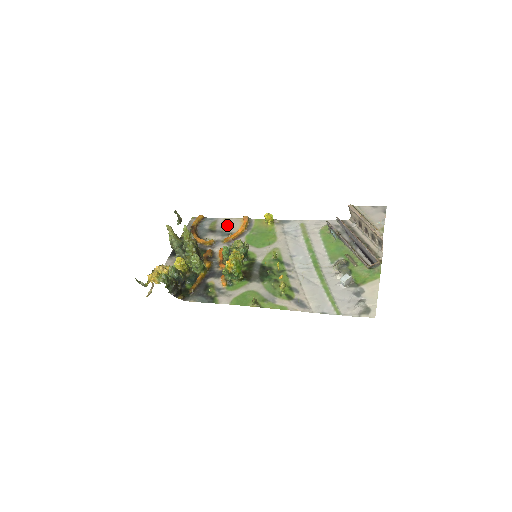
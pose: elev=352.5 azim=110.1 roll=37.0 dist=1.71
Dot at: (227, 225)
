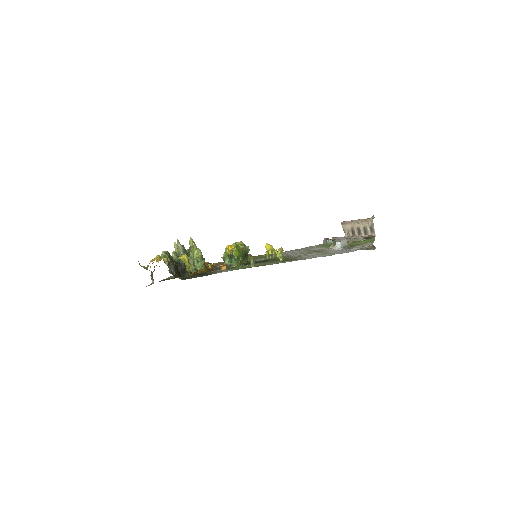
Dot at: occluded
